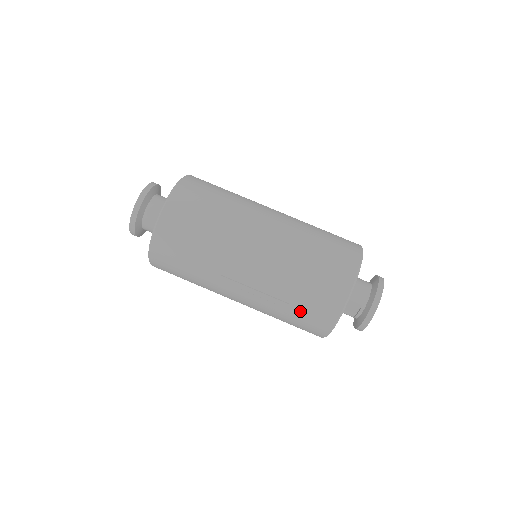
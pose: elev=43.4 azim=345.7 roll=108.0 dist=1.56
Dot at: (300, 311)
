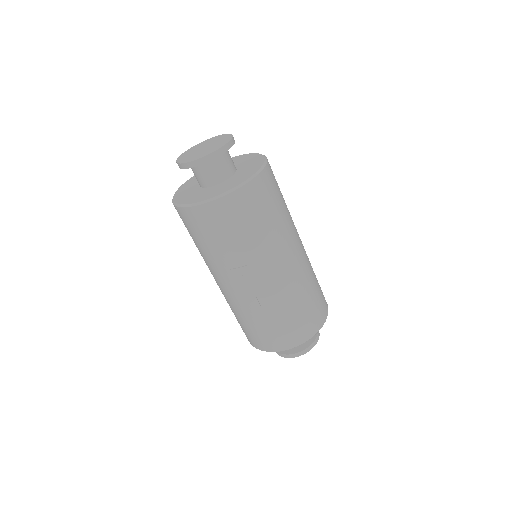
Dot at: (275, 327)
